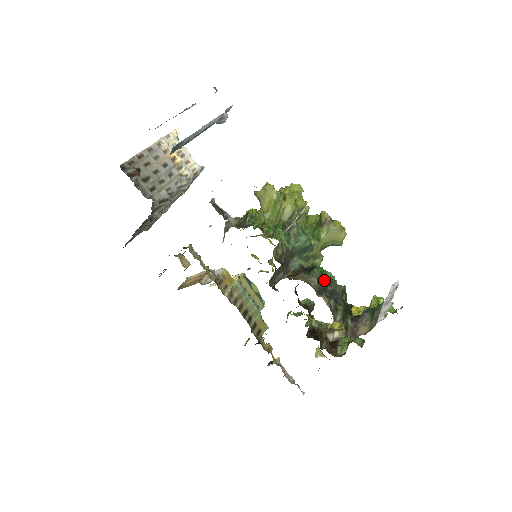
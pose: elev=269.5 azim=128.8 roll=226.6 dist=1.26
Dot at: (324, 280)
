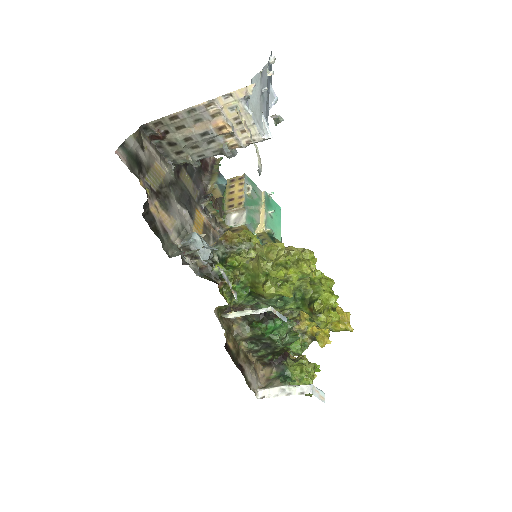
Dot at: (263, 336)
